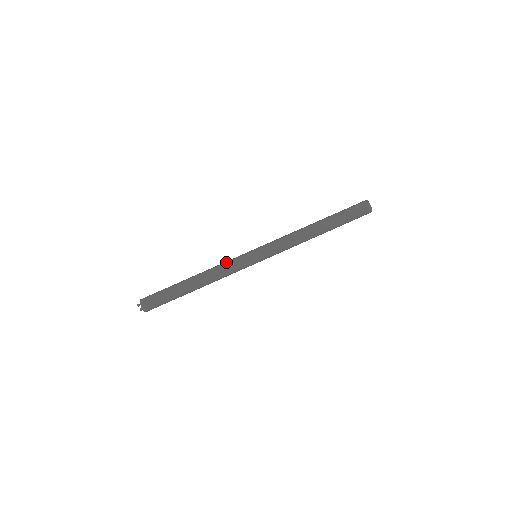
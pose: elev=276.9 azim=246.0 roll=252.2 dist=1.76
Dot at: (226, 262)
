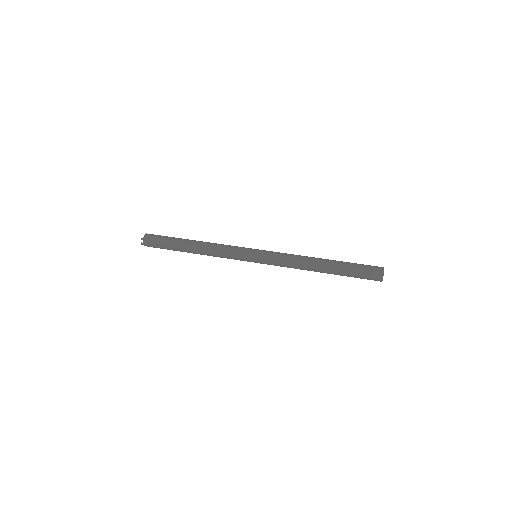
Dot at: occluded
